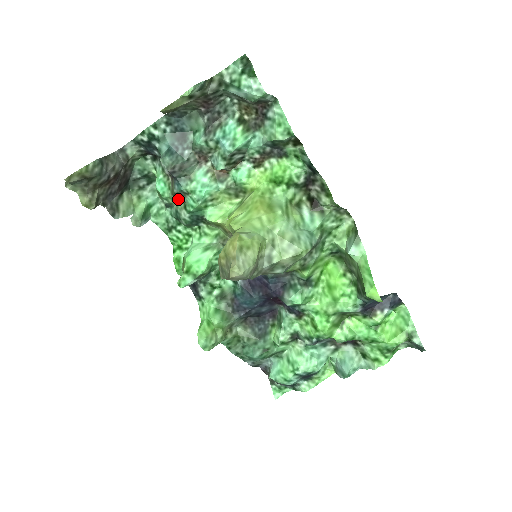
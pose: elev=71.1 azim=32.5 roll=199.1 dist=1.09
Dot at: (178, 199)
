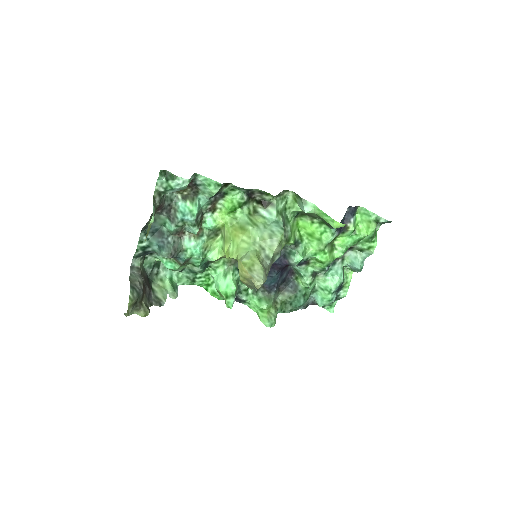
Dot at: (186, 264)
